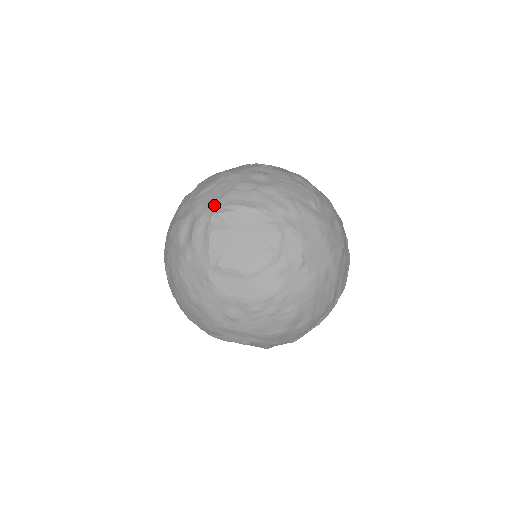
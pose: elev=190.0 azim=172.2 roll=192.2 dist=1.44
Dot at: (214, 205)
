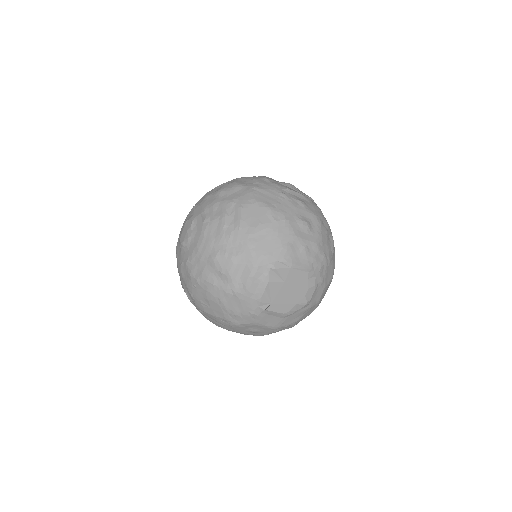
Dot at: (272, 258)
